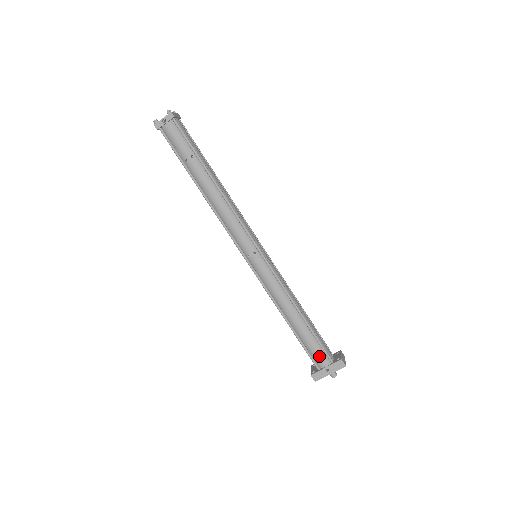
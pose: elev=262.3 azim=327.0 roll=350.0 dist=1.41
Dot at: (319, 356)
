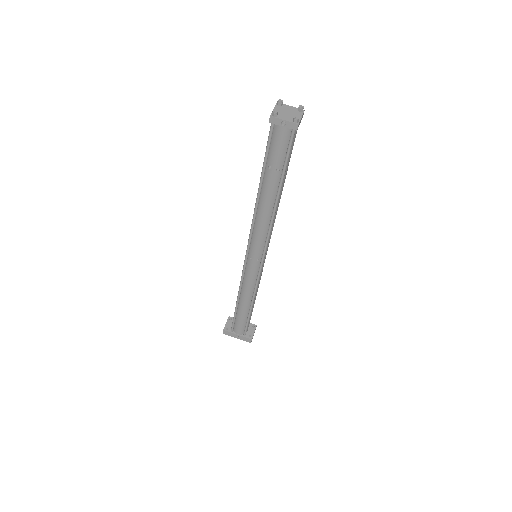
Dot at: (239, 328)
